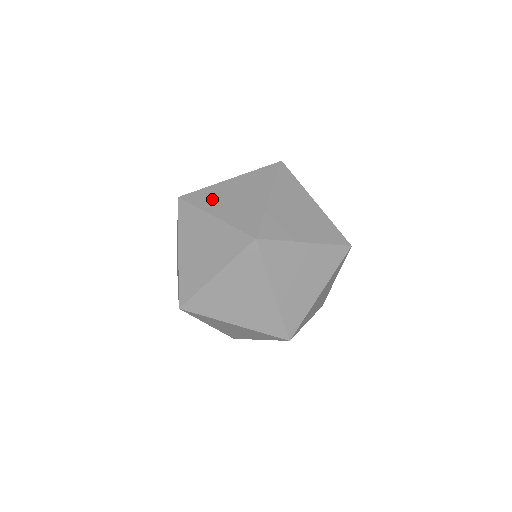
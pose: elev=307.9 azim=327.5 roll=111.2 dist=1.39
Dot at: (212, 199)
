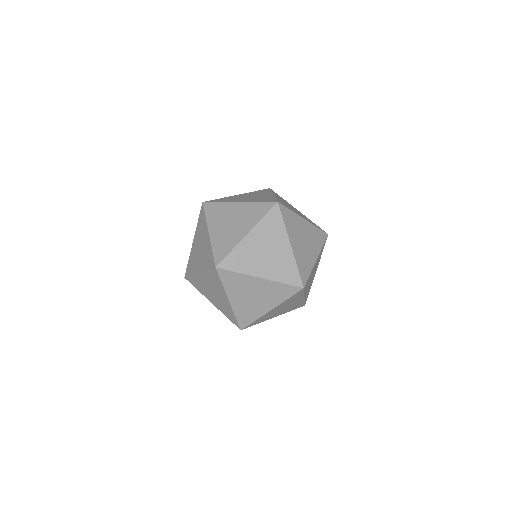
Dot at: occluded
